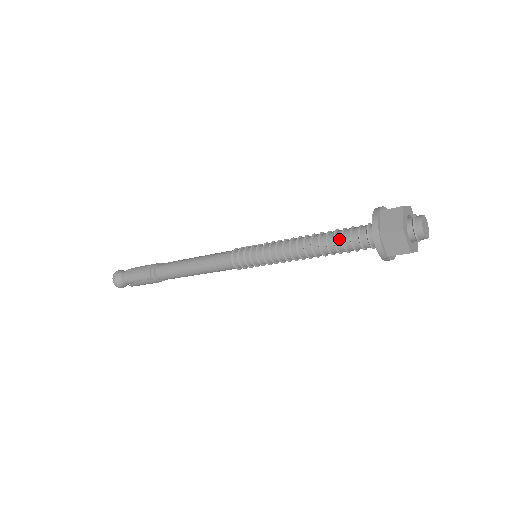
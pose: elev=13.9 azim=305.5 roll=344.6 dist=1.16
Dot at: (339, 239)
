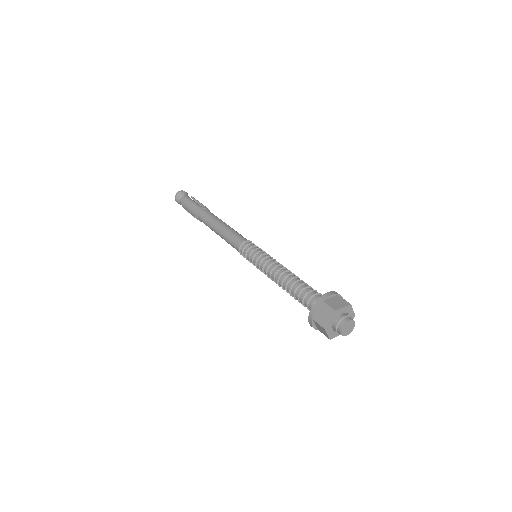
Dot at: (297, 295)
